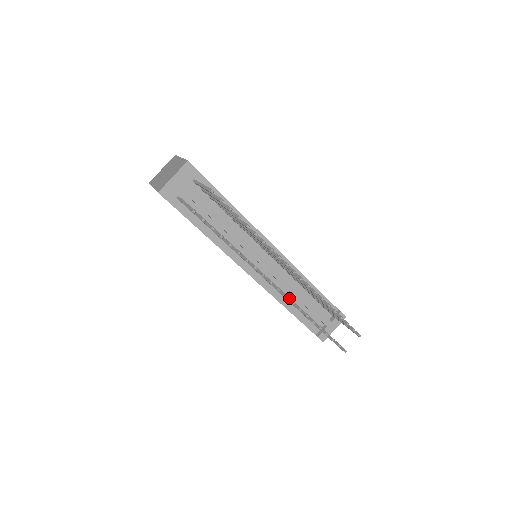
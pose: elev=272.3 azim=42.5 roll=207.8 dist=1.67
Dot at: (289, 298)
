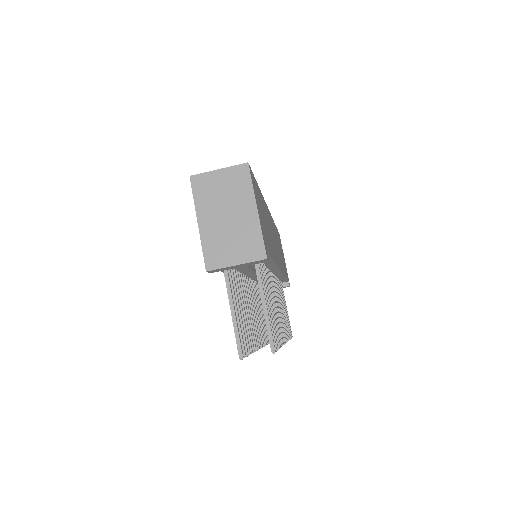
Dot at: (263, 336)
